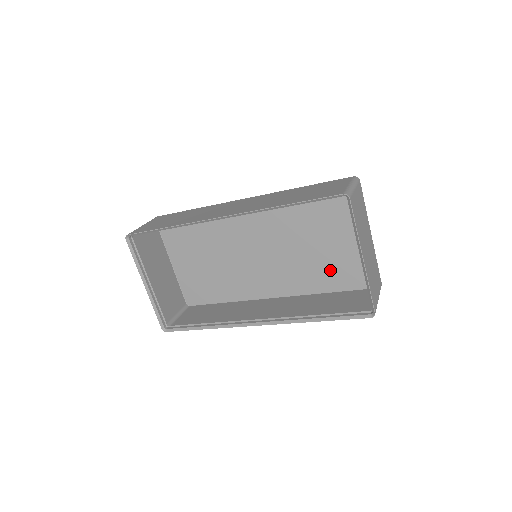
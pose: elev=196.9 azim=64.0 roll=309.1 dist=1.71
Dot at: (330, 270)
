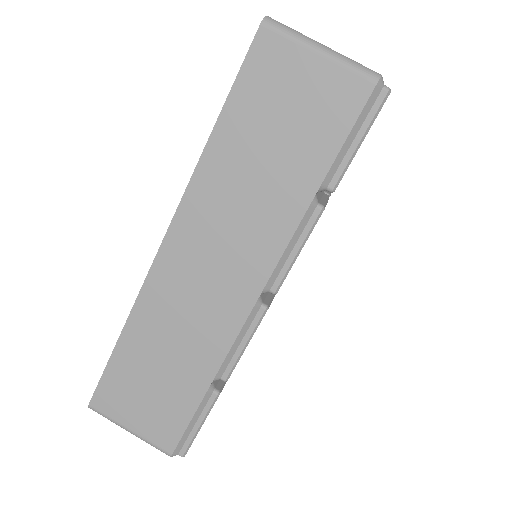
Dot at: occluded
